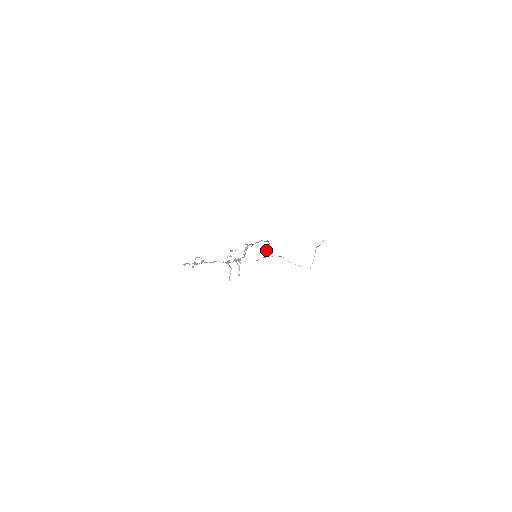
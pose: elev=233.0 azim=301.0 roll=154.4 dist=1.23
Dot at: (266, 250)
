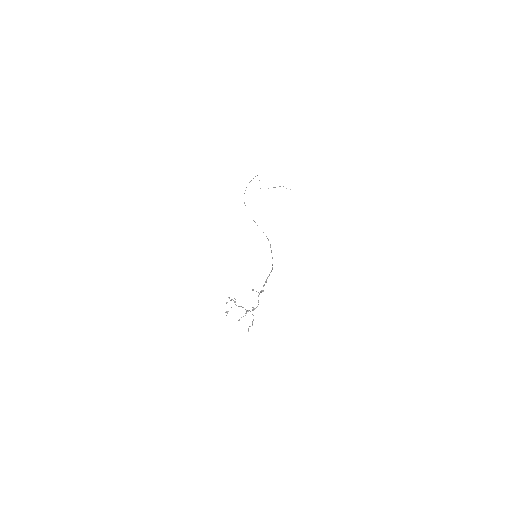
Dot at: occluded
